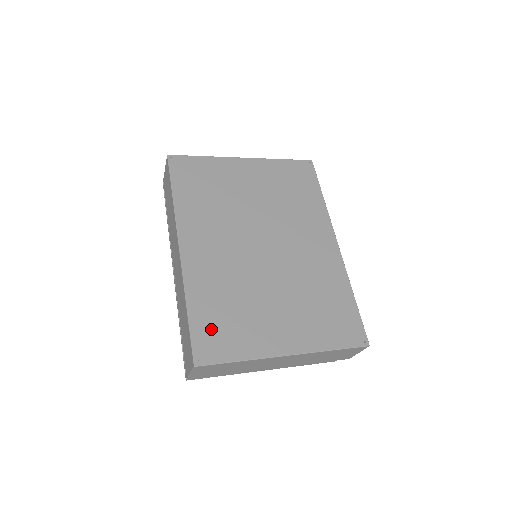
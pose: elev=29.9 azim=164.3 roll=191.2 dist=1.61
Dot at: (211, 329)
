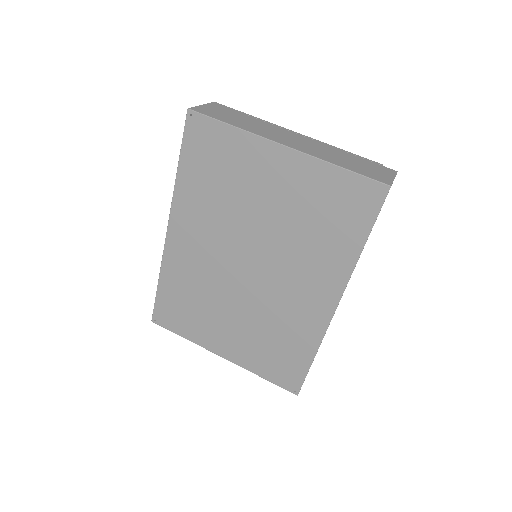
Dot at: (171, 307)
